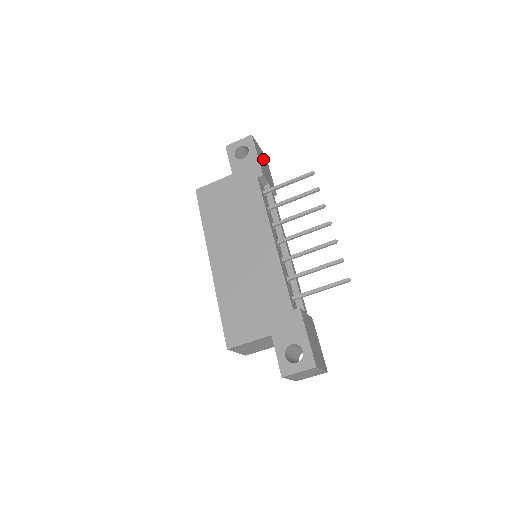
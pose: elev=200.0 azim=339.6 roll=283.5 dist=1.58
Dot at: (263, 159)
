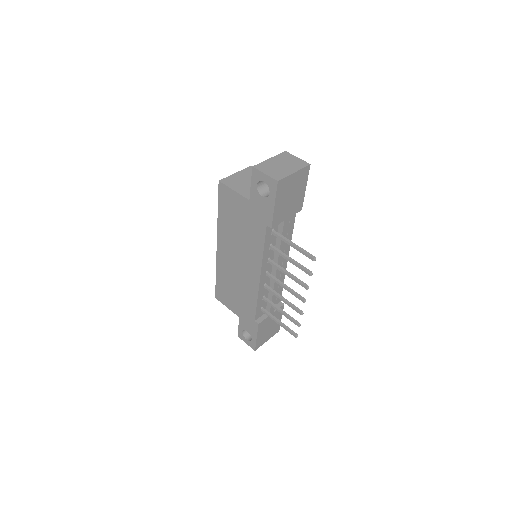
Dot at: (294, 186)
